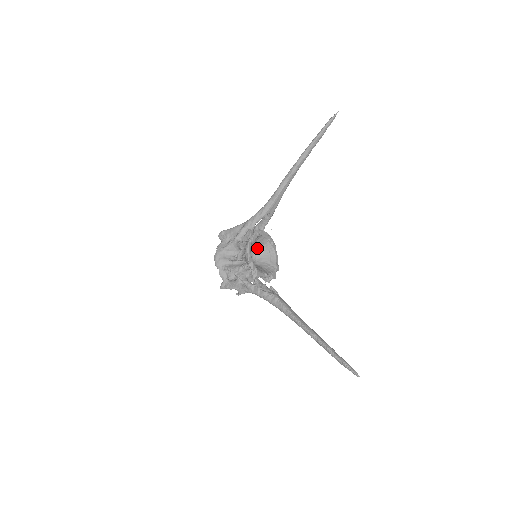
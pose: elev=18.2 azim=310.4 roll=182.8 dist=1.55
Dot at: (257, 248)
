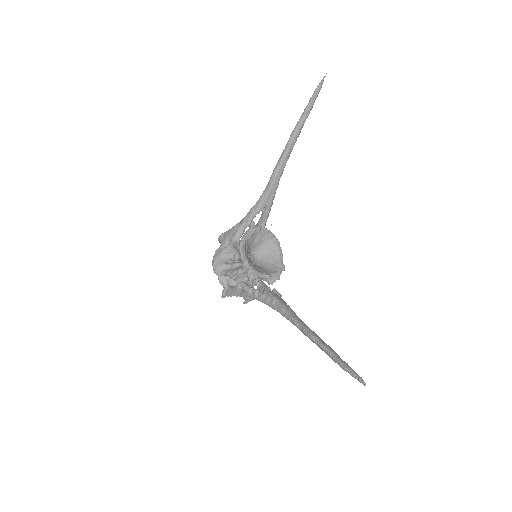
Dot at: (257, 247)
